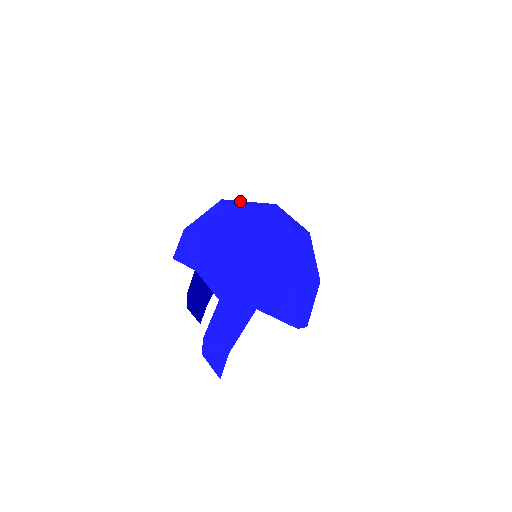
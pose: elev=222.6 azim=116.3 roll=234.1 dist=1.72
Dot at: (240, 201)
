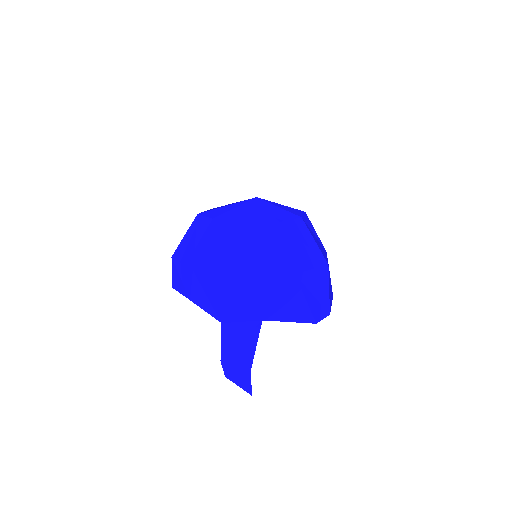
Dot at: (217, 209)
